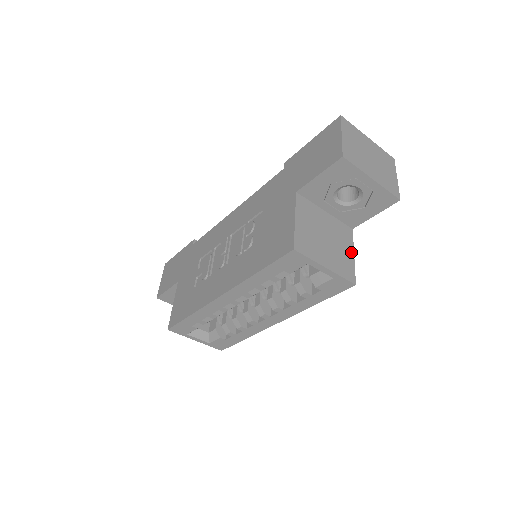
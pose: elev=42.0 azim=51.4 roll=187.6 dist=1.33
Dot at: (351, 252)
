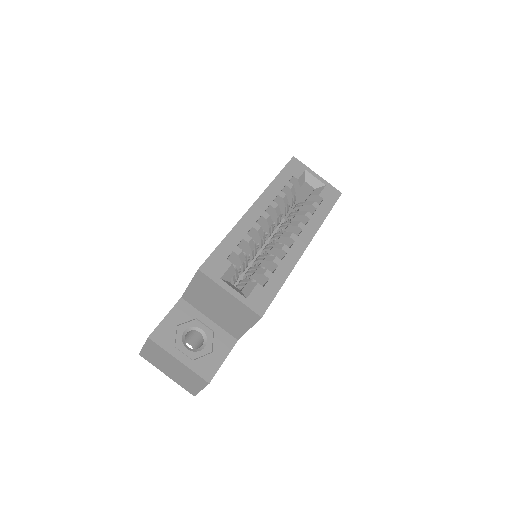
Dot at: occluded
